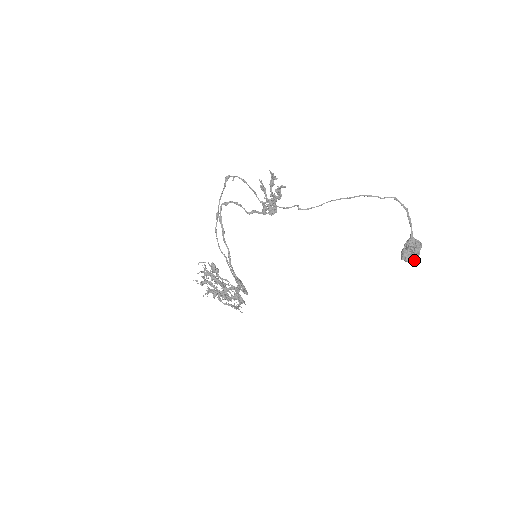
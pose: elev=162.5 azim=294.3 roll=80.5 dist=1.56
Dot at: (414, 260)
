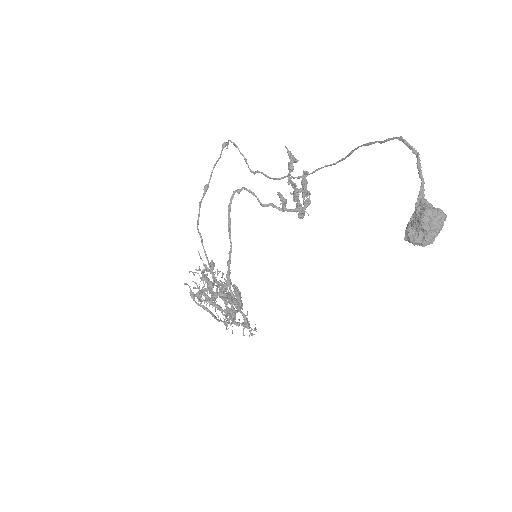
Dot at: (425, 240)
